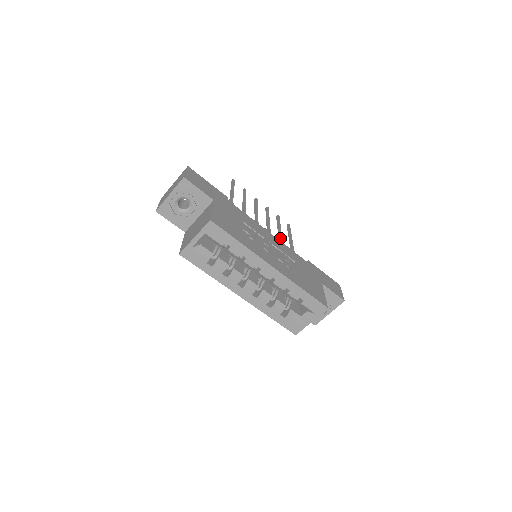
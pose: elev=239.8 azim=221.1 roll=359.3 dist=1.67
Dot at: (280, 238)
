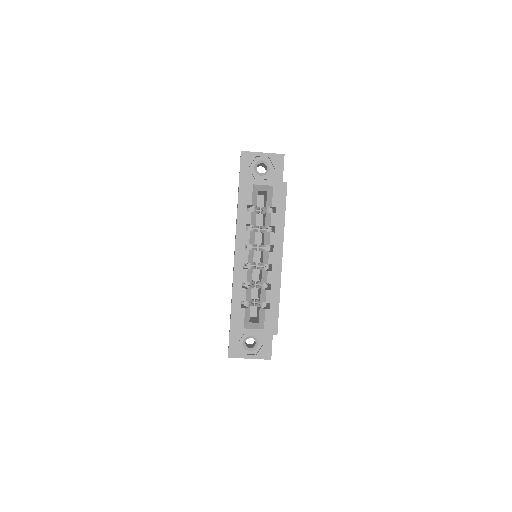
Dot at: occluded
